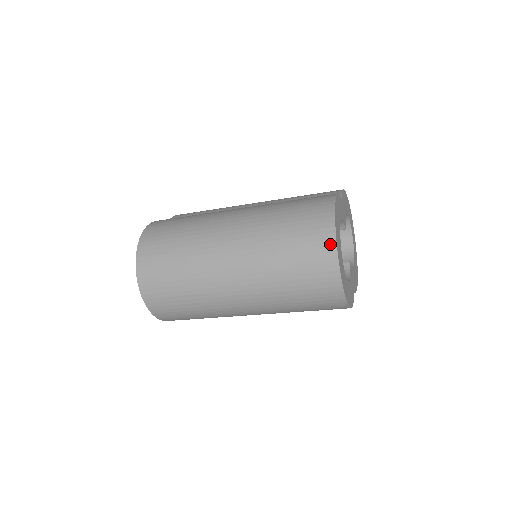
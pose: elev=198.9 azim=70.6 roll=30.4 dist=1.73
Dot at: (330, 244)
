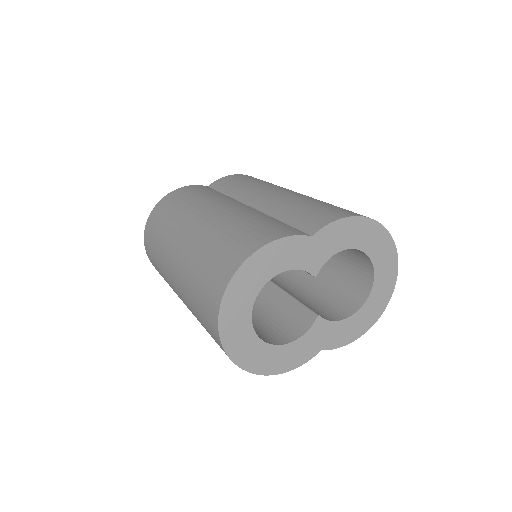
Dot at: (215, 309)
